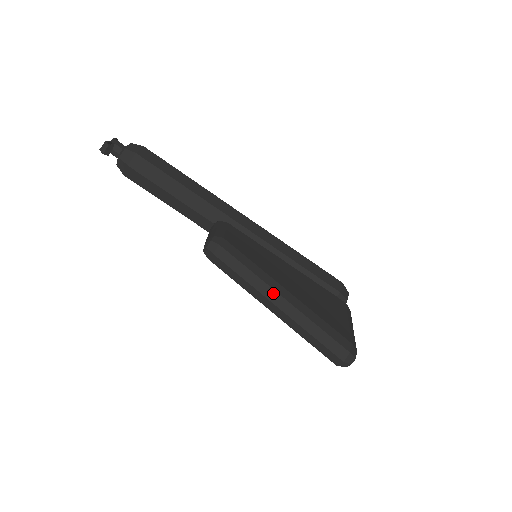
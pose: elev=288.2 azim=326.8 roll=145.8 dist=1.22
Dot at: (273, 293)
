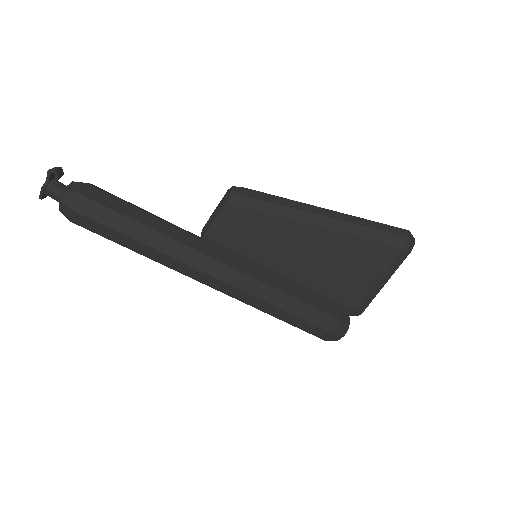
Dot at: occluded
